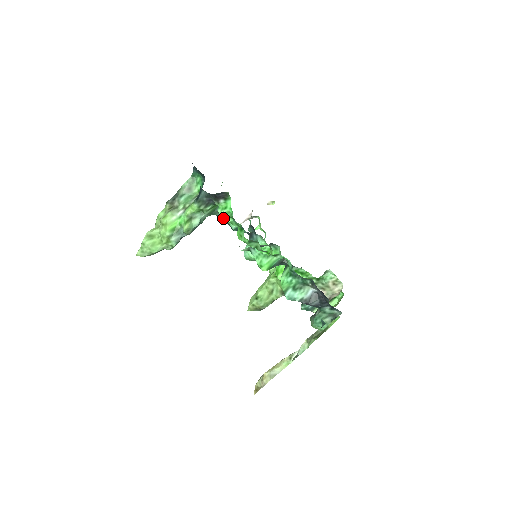
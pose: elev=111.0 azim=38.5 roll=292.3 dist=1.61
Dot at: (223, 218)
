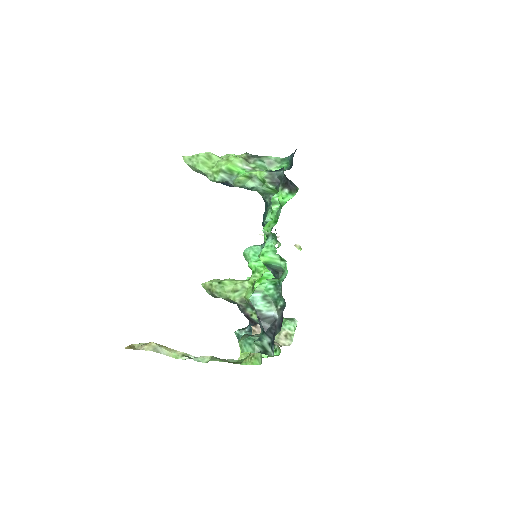
Dot at: (272, 202)
